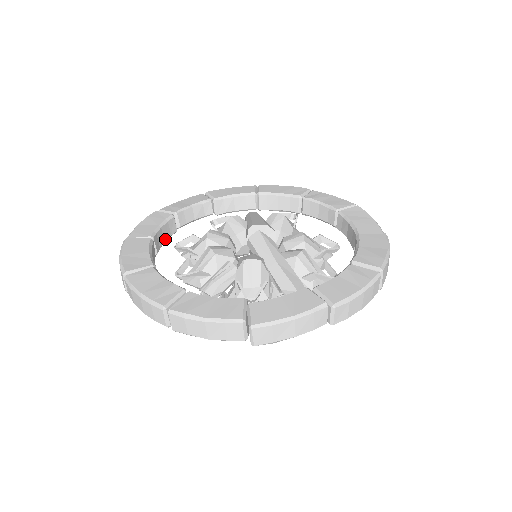
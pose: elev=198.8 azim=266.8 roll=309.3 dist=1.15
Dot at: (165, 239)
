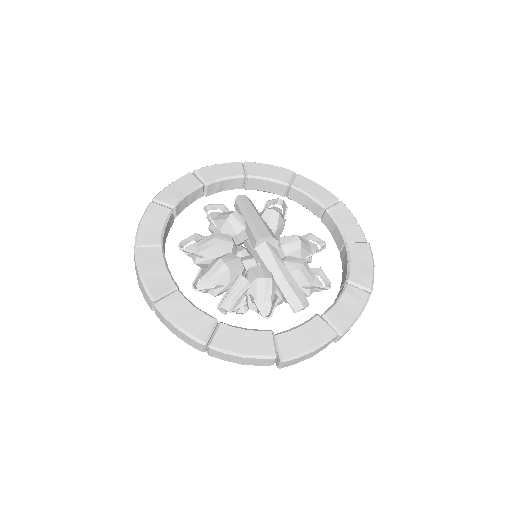
Dot at: (166, 236)
